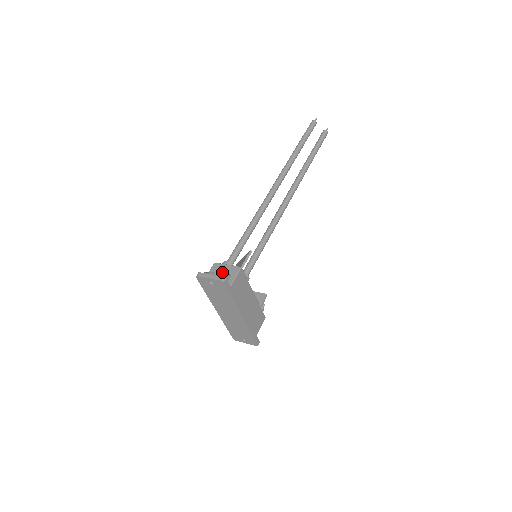
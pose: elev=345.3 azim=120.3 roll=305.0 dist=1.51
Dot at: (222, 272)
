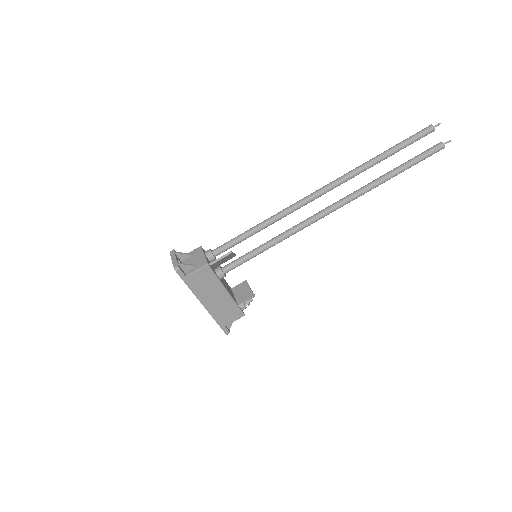
Dot at: (195, 259)
